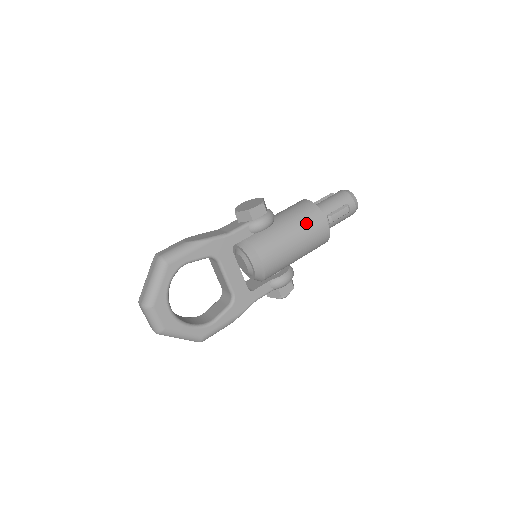
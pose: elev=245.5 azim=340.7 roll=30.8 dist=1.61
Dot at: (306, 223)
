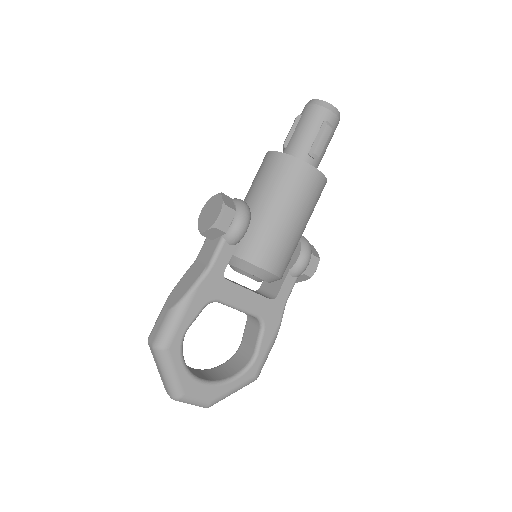
Dot at: (289, 188)
